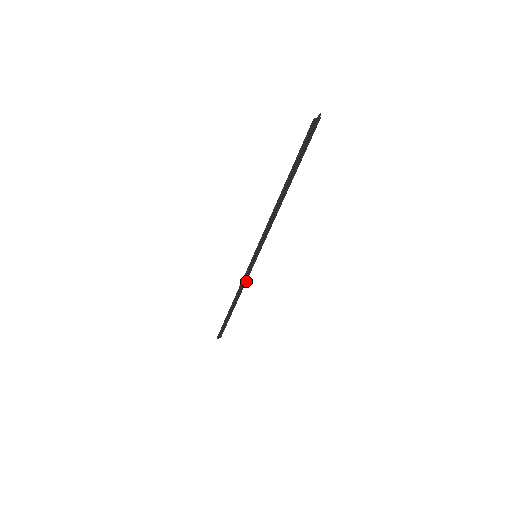
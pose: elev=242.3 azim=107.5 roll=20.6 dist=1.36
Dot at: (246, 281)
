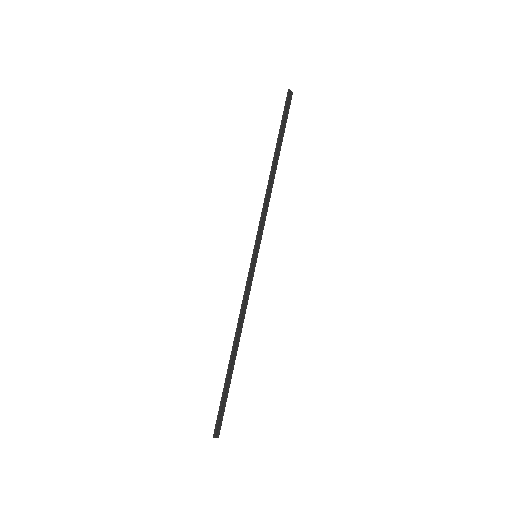
Dot at: occluded
